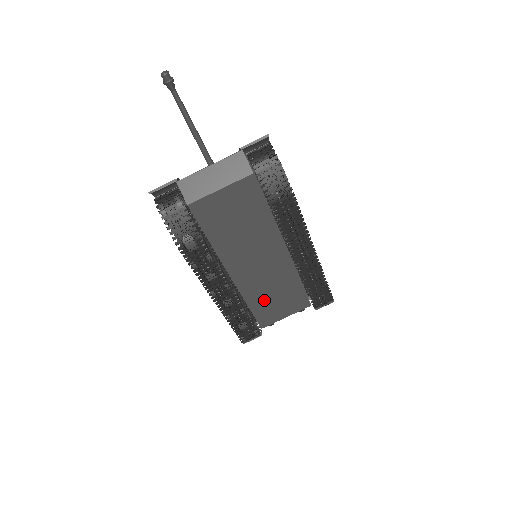
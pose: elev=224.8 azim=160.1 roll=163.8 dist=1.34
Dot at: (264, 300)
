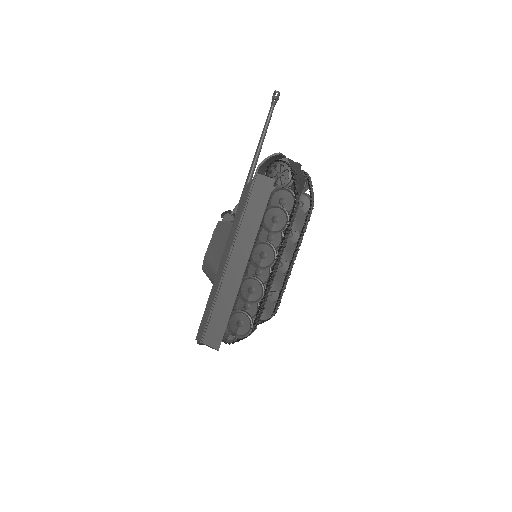
Dot at: occluded
